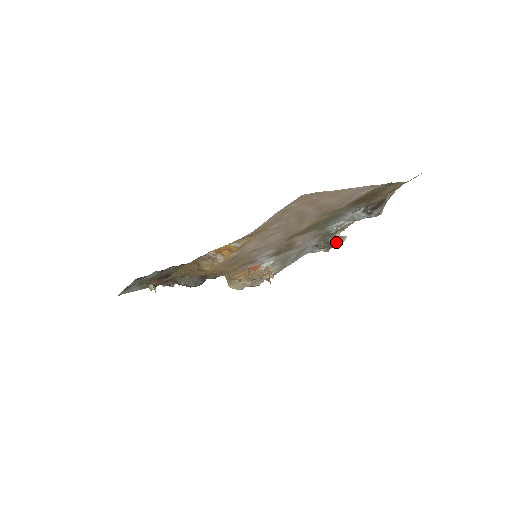
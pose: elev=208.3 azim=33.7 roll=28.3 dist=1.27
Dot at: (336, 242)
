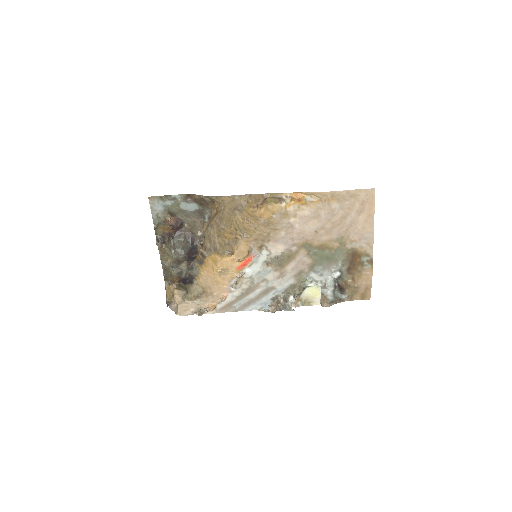
Dot at: (294, 300)
